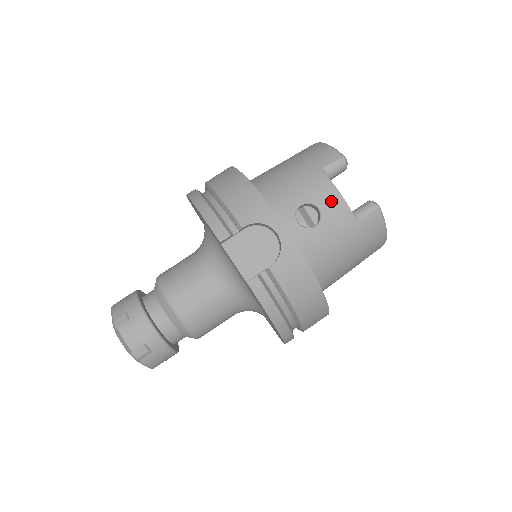
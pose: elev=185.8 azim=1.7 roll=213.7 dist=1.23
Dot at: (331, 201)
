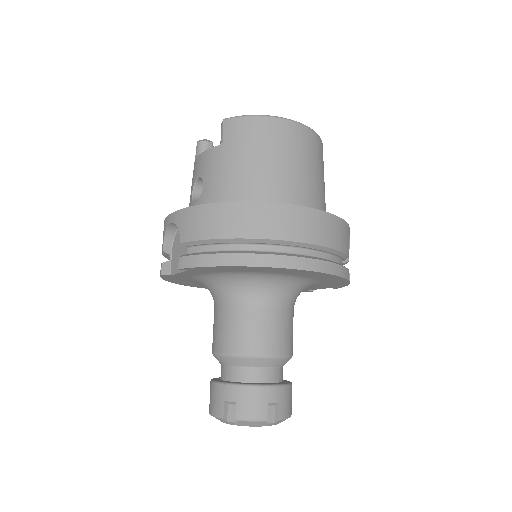
Dot at: (199, 165)
